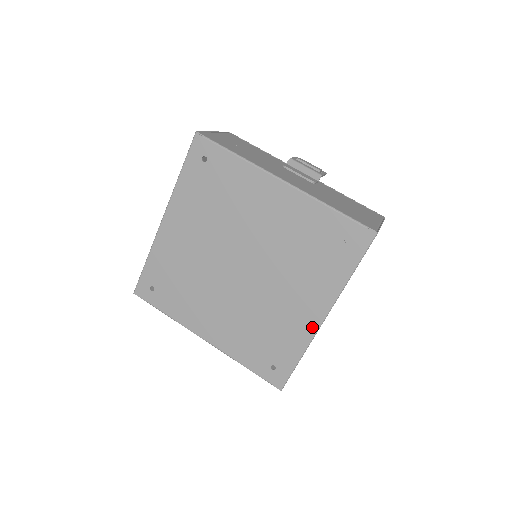
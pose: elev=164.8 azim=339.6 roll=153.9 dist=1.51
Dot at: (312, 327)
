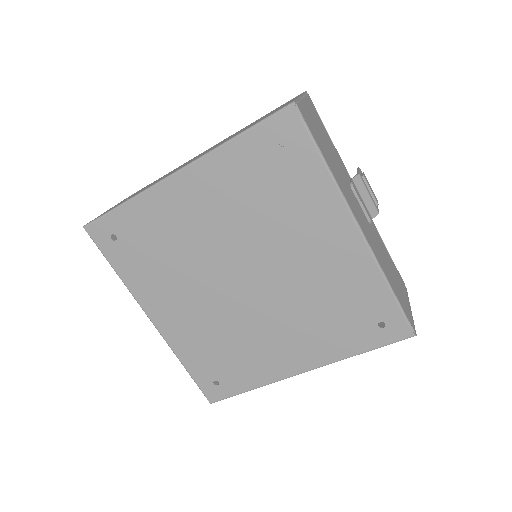
Dot at: (285, 373)
